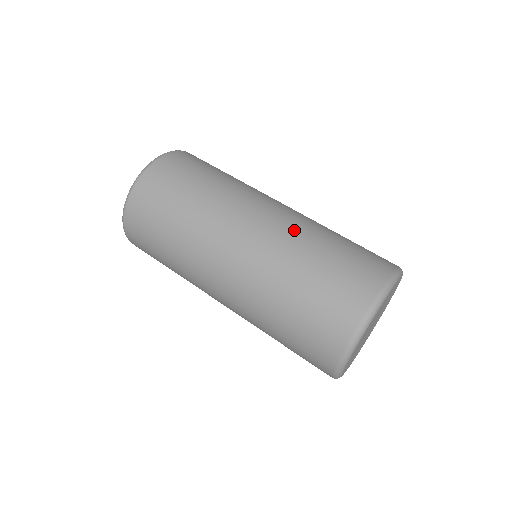
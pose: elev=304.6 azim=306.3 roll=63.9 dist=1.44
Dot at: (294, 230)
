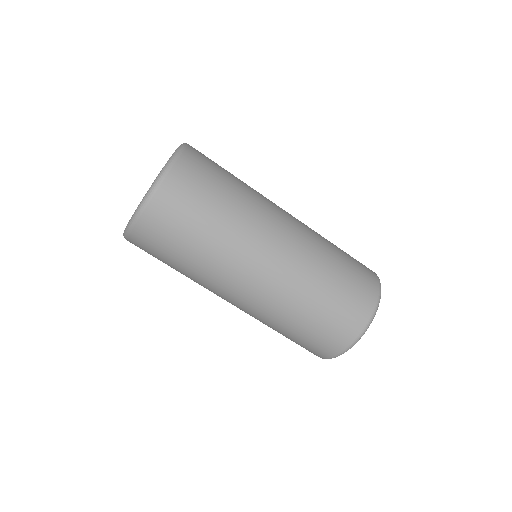
Dot at: (261, 318)
